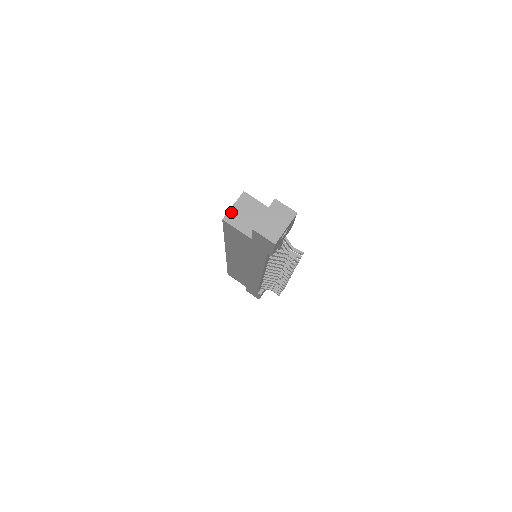
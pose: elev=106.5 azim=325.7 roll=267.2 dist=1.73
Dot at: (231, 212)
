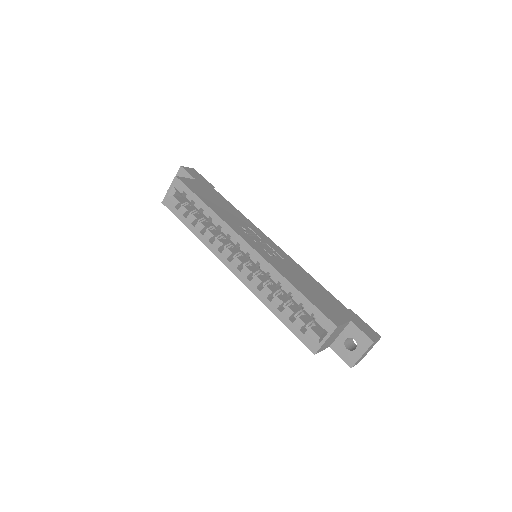
Dot at: (323, 346)
